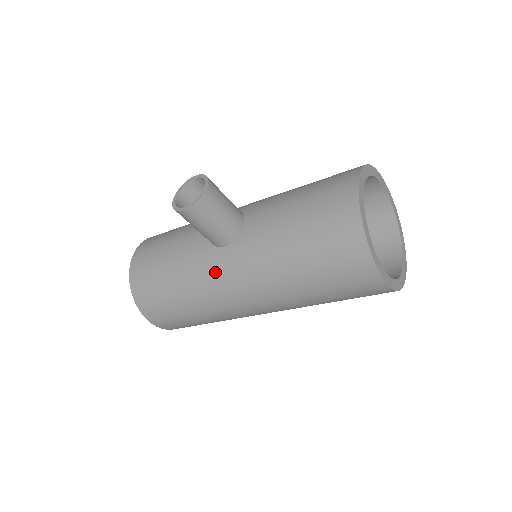
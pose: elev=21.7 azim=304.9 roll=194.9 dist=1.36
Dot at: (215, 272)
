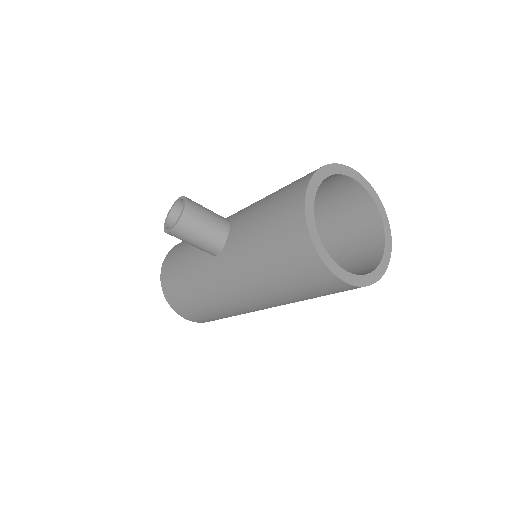
Dot at: (213, 278)
